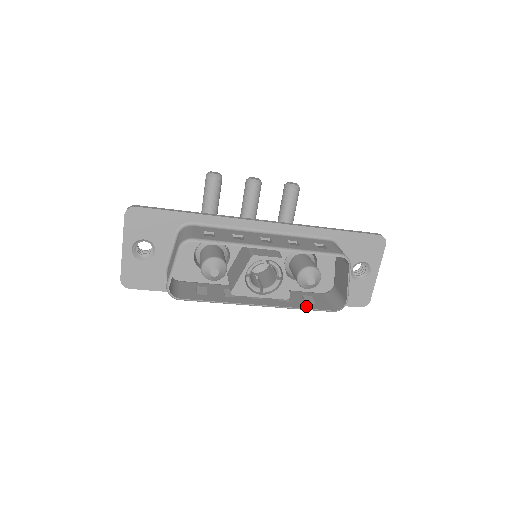
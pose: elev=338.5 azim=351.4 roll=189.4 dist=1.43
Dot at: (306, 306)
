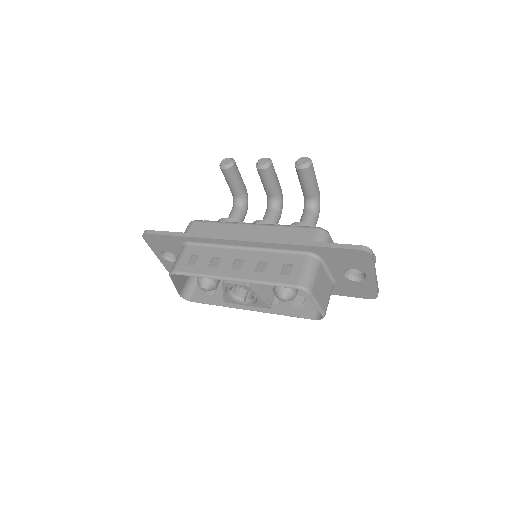
Dot at: (290, 312)
